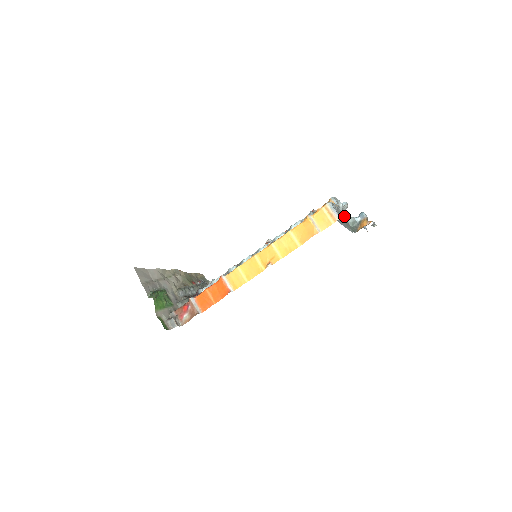
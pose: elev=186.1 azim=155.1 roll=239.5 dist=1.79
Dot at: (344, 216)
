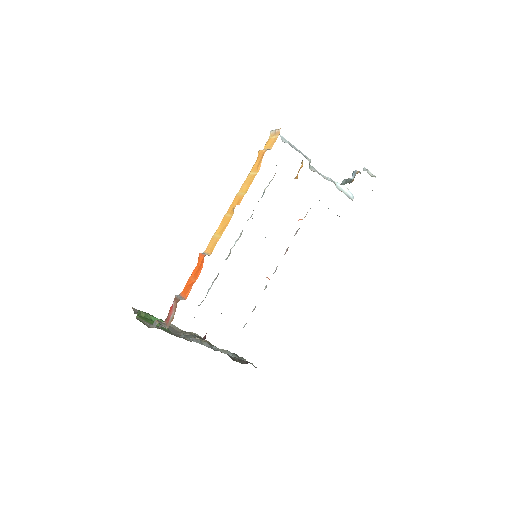
Dot at: occluded
